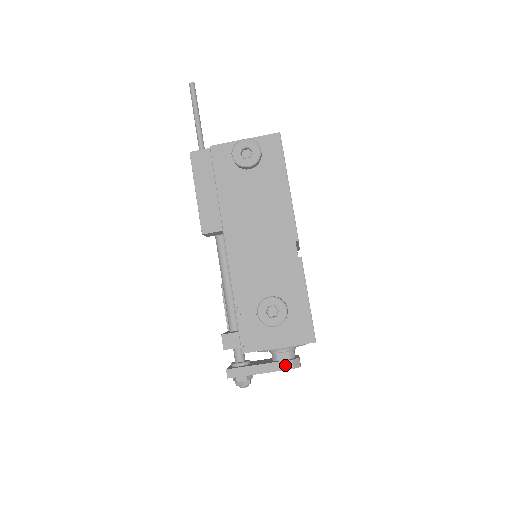
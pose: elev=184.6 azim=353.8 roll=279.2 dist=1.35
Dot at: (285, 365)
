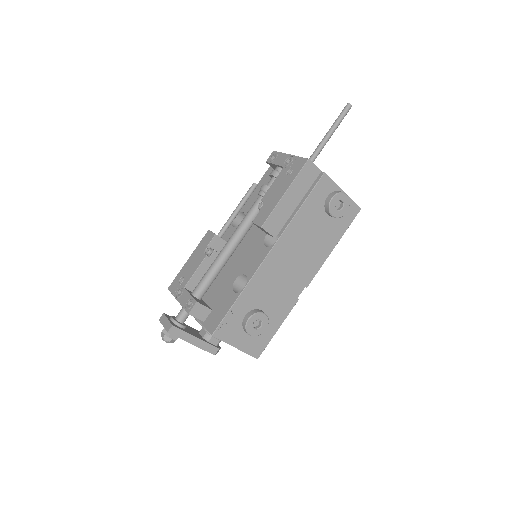
Dot at: (212, 349)
